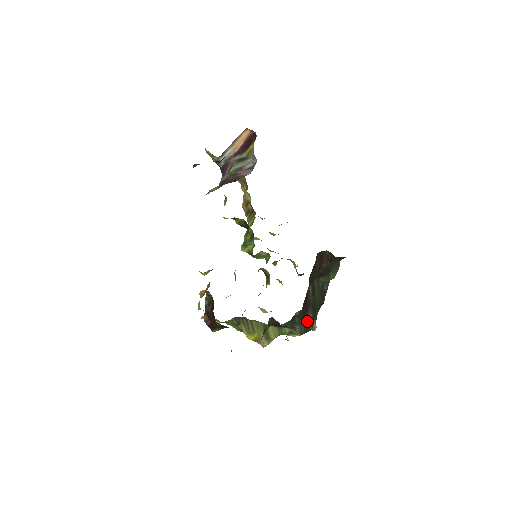
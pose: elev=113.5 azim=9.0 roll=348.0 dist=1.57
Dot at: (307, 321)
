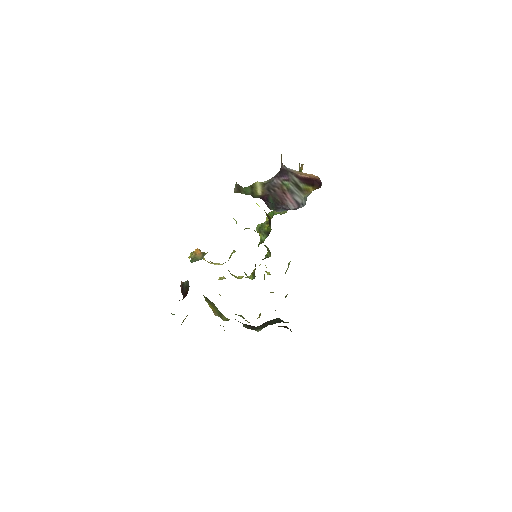
Dot at: (255, 327)
